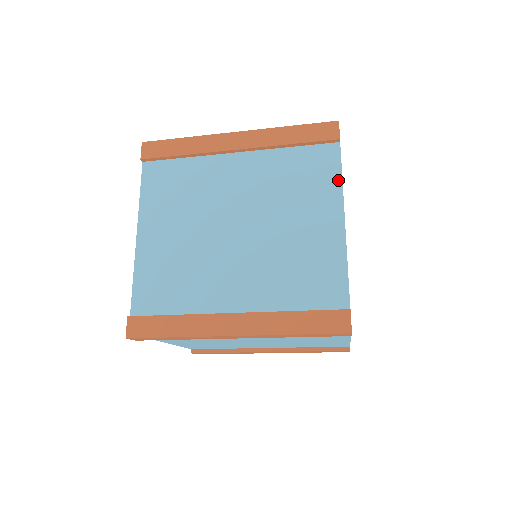
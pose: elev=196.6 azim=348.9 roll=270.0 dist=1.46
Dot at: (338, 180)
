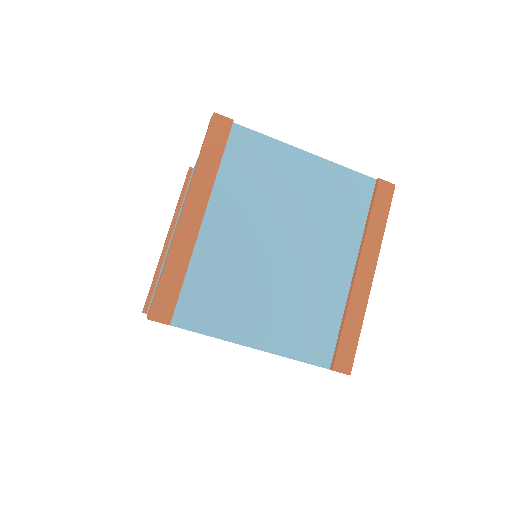
Dot at: (196, 162)
